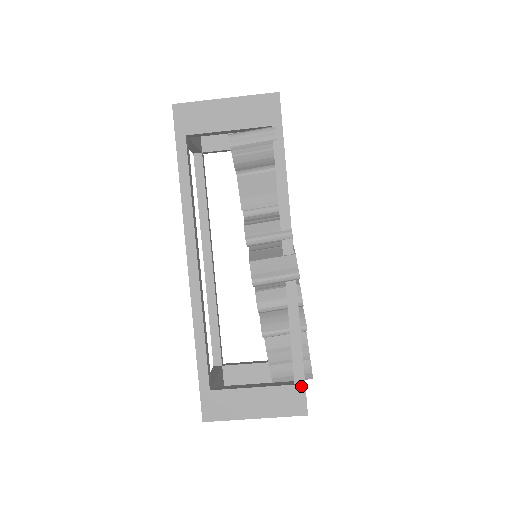
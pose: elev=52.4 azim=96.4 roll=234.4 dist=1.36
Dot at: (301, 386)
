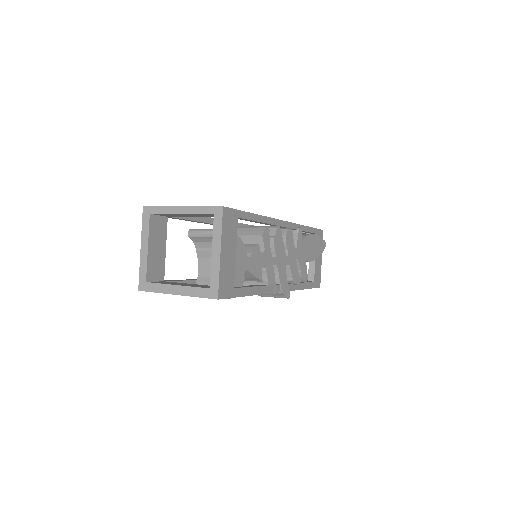
Dot at: occluded
